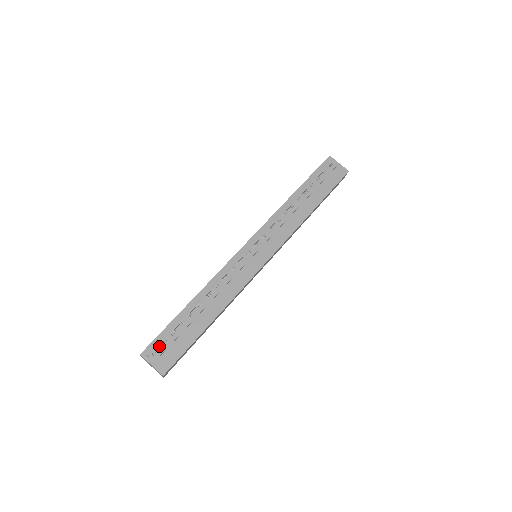
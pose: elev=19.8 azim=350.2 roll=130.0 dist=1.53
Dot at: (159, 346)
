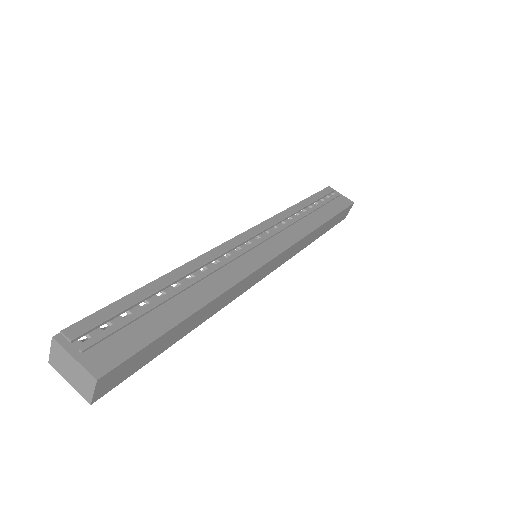
Dot at: (95, 329)
